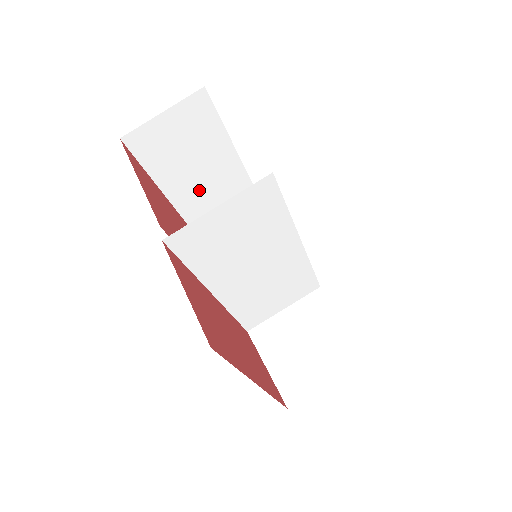
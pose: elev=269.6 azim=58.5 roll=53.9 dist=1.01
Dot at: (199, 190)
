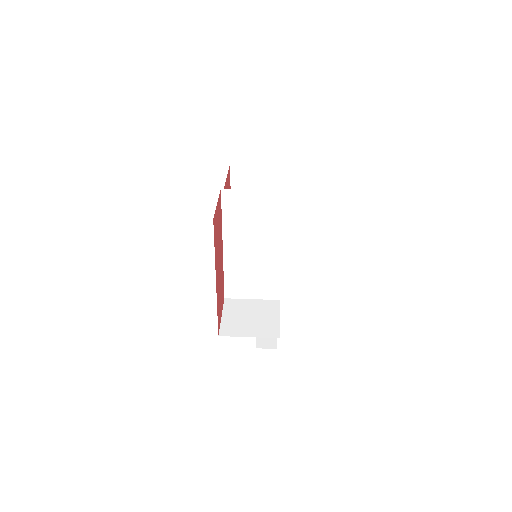
Dot at: occluded
